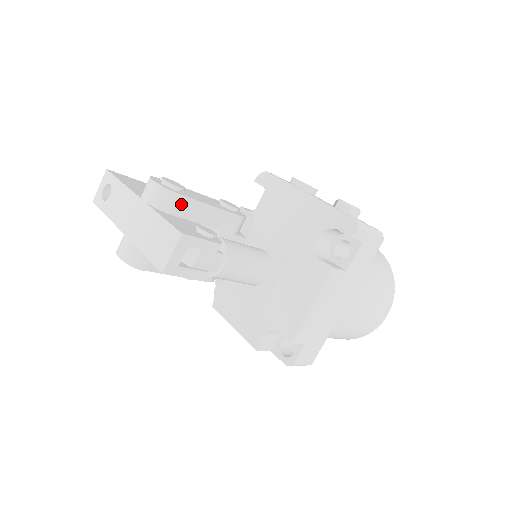
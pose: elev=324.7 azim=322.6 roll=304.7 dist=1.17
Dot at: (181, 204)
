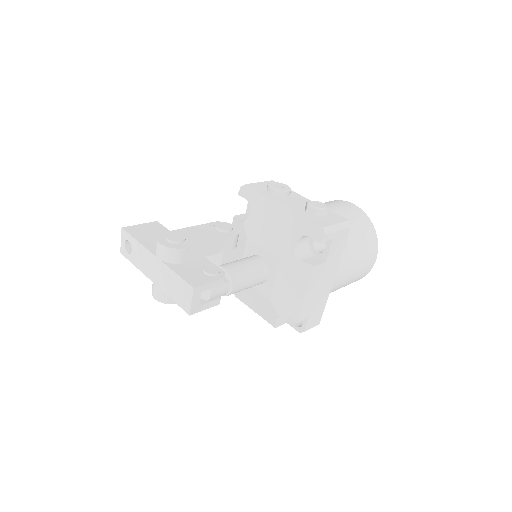
Dot at: (186, 253)
